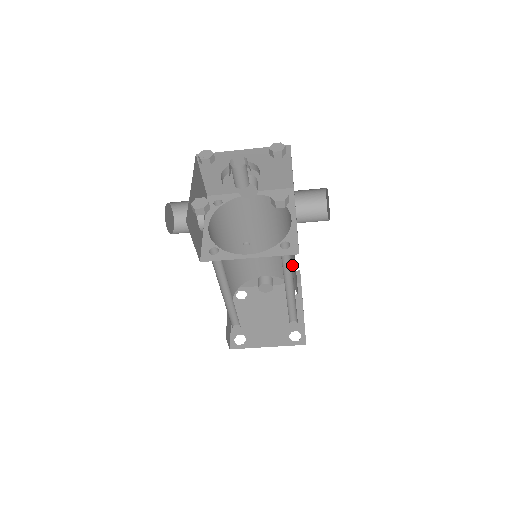
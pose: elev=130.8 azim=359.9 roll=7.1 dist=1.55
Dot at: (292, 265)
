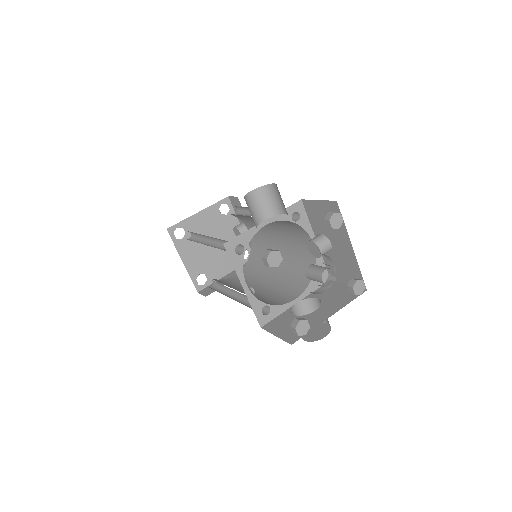
Dot at: (262, 271)
